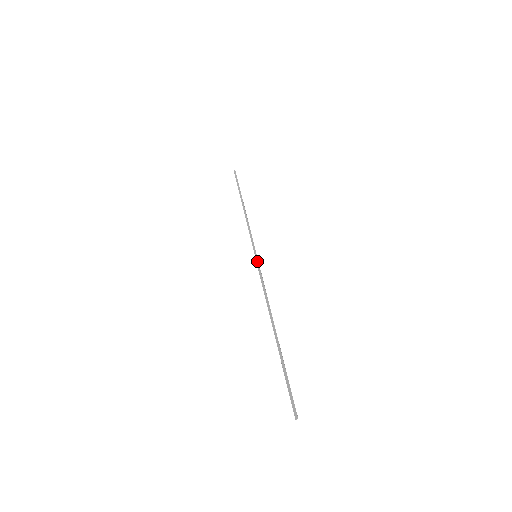
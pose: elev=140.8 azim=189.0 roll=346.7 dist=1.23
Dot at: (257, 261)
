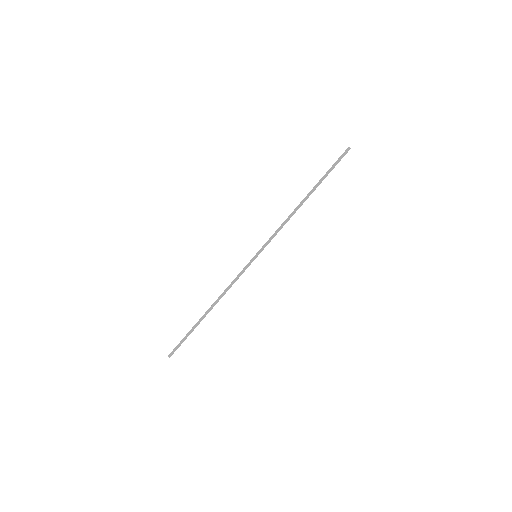
Dot at: (252, 261)
